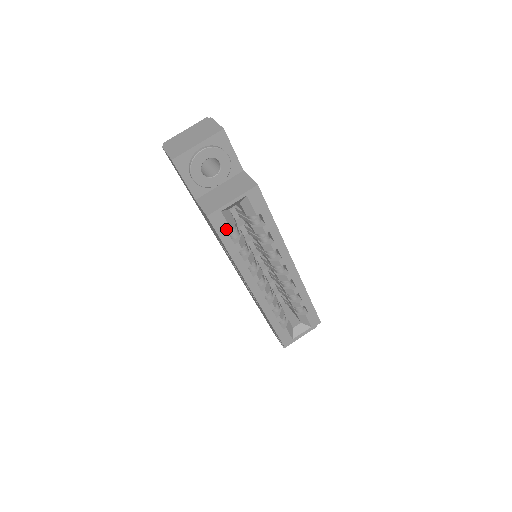
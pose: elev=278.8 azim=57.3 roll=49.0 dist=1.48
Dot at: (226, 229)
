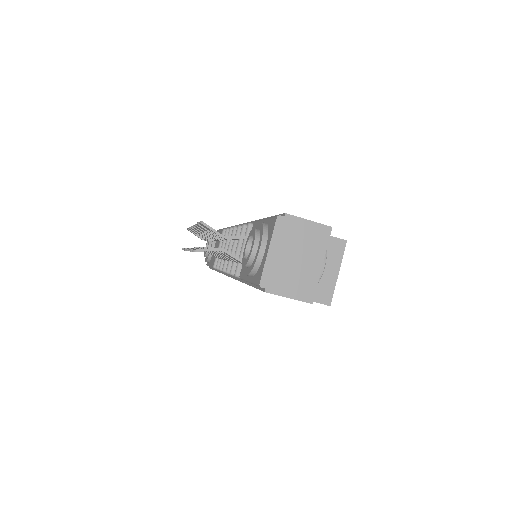
Dot at: occluded
